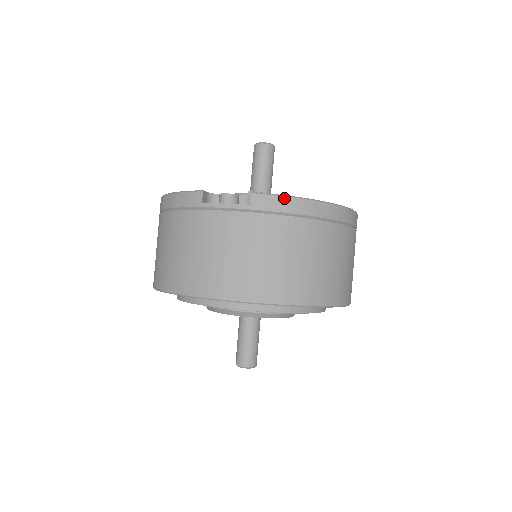
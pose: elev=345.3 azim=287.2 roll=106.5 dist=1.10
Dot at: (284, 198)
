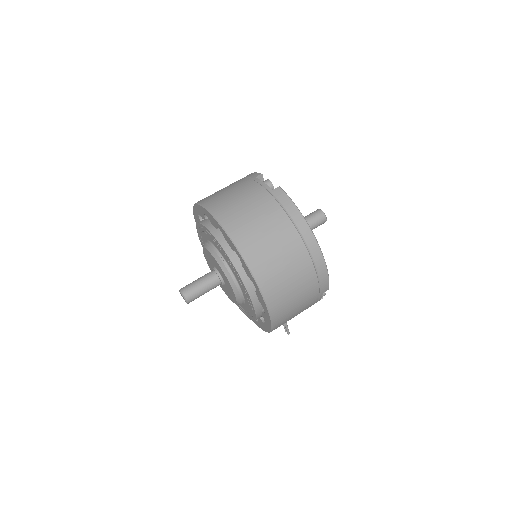
Dot at: (291, 202)
